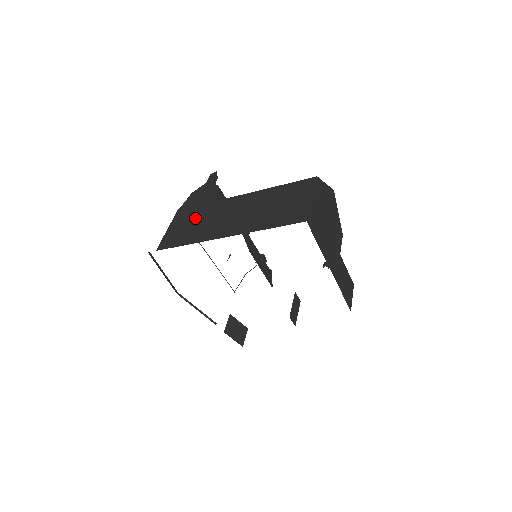
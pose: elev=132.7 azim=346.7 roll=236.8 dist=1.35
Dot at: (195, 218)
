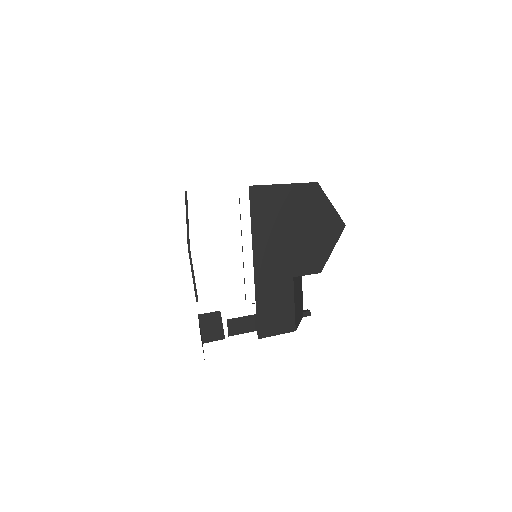
Dot at: occluded
